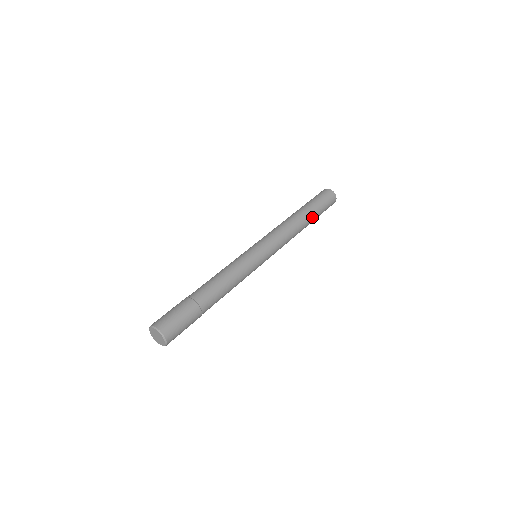
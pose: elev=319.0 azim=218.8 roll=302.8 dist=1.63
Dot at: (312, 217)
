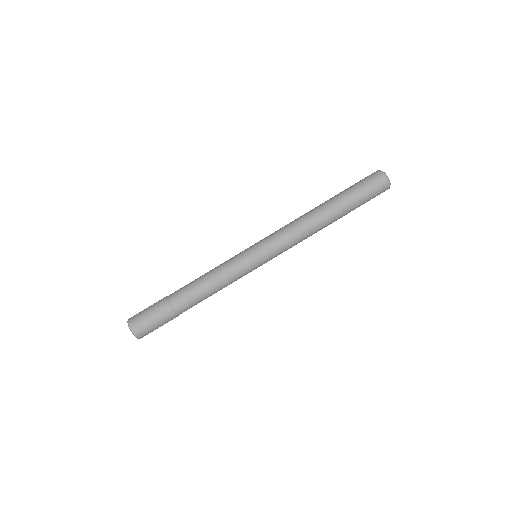
Dot at: (342, 216)
